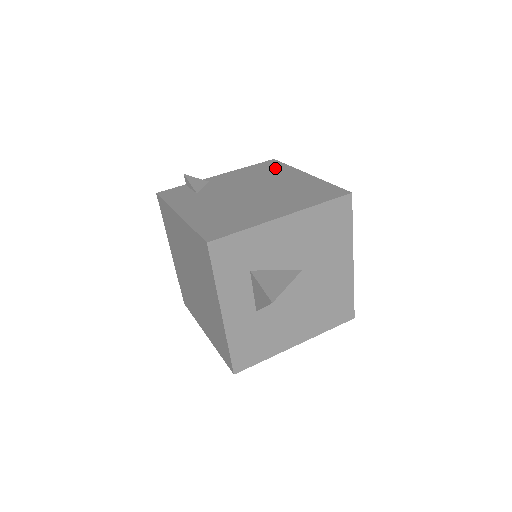
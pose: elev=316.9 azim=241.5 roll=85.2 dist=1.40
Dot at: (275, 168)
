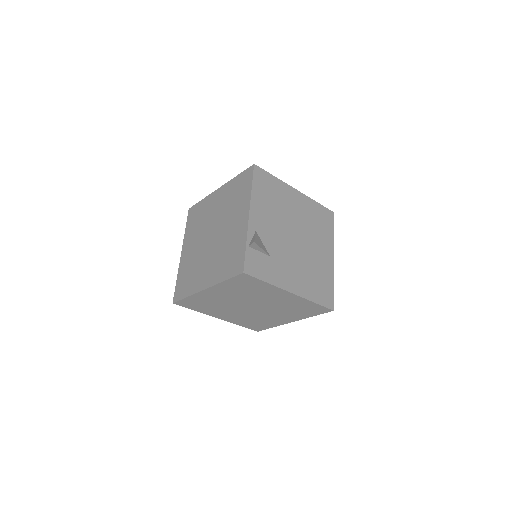
Dot at: (272, 186)
